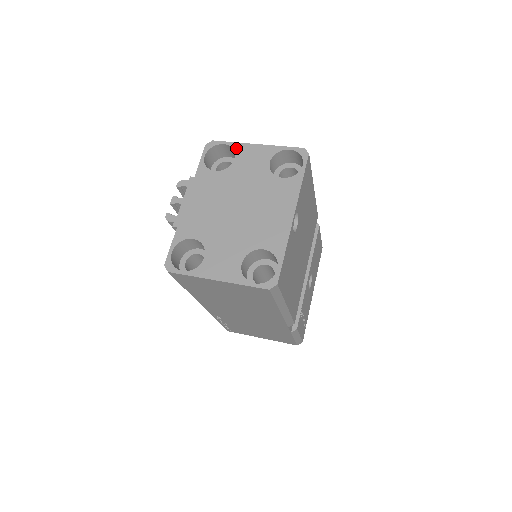
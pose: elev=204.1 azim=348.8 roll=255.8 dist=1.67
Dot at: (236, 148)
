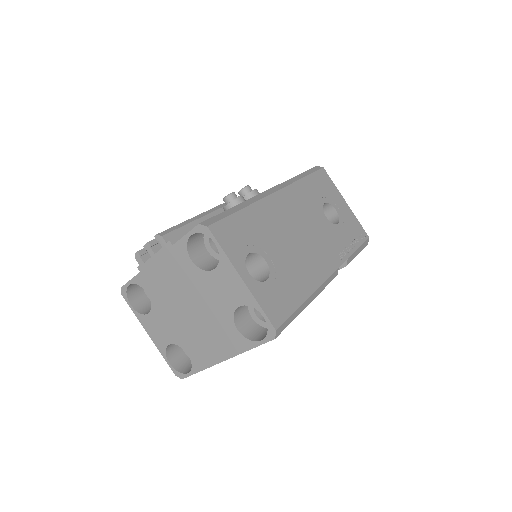
Dot at: (222, 261)
